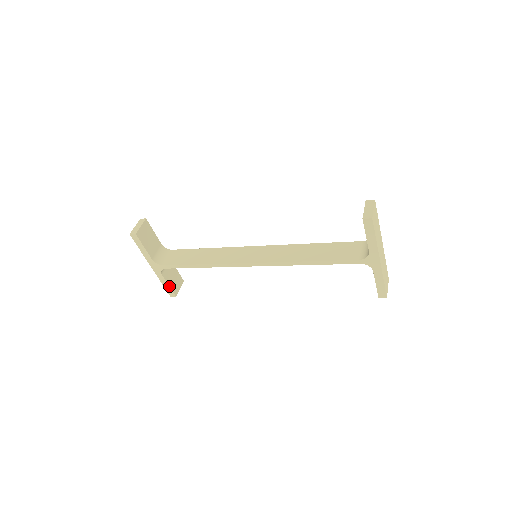
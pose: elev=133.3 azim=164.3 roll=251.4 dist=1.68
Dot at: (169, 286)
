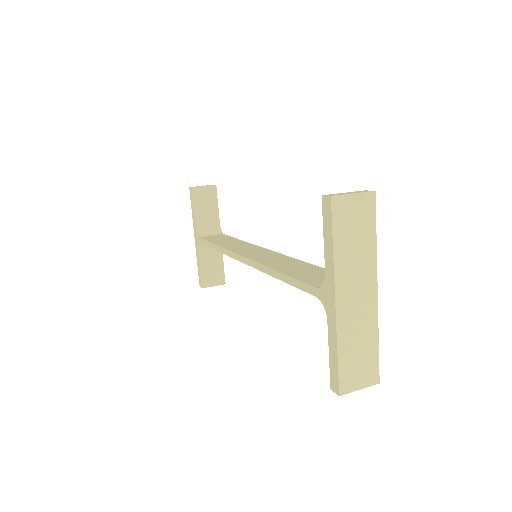
Dot at: (200, 270)
